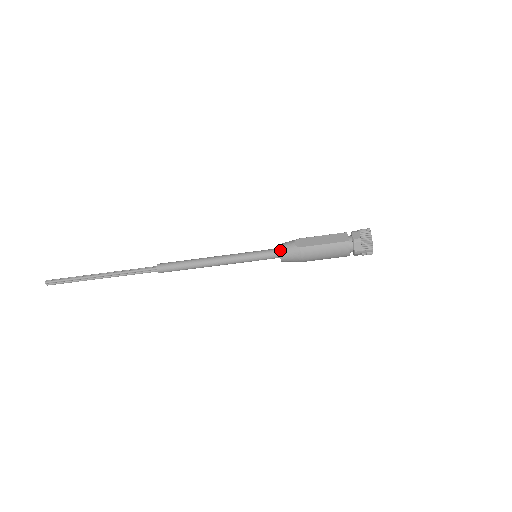
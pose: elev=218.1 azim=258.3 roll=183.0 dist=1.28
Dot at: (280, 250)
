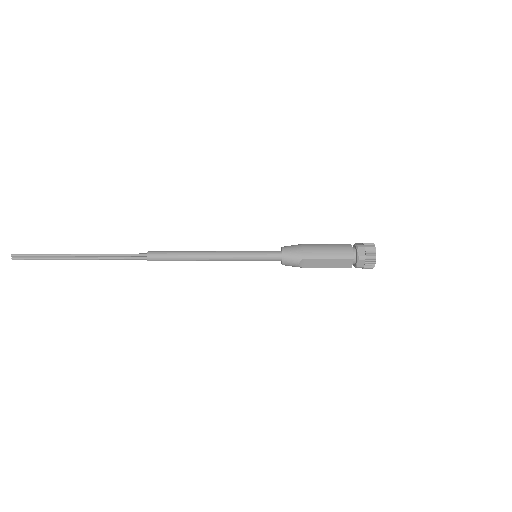
Dot at: occluded
